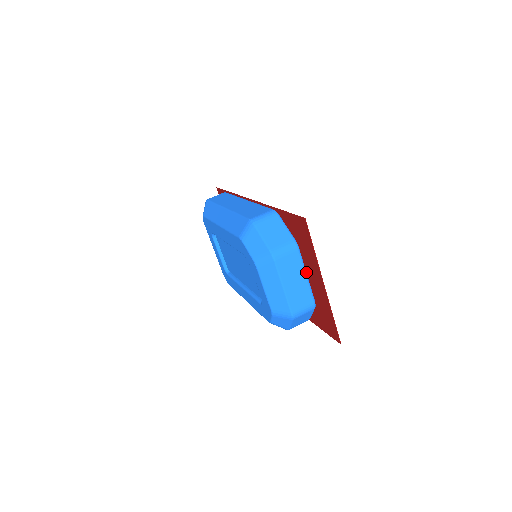
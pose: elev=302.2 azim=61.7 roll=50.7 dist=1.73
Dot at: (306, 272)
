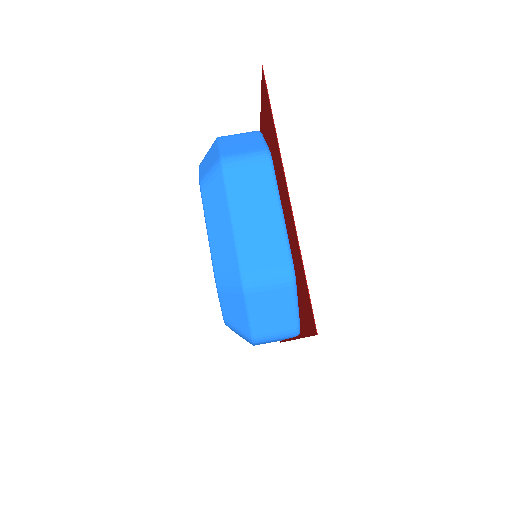
Dot at: (281, 206)
